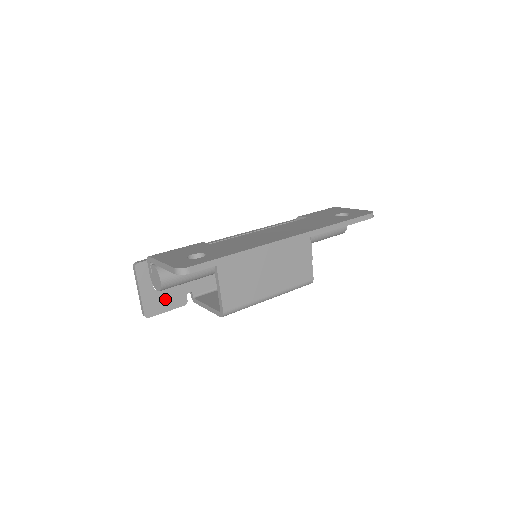
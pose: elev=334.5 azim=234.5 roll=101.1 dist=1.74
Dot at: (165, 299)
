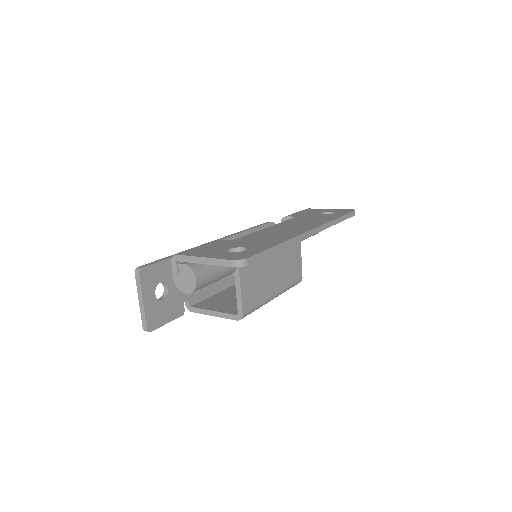
Dot at: (165, 309)
